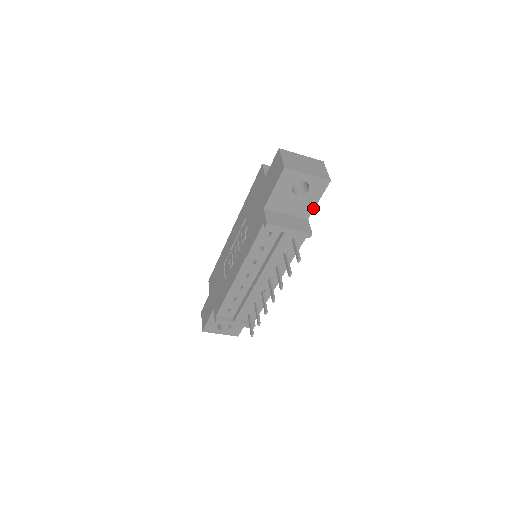
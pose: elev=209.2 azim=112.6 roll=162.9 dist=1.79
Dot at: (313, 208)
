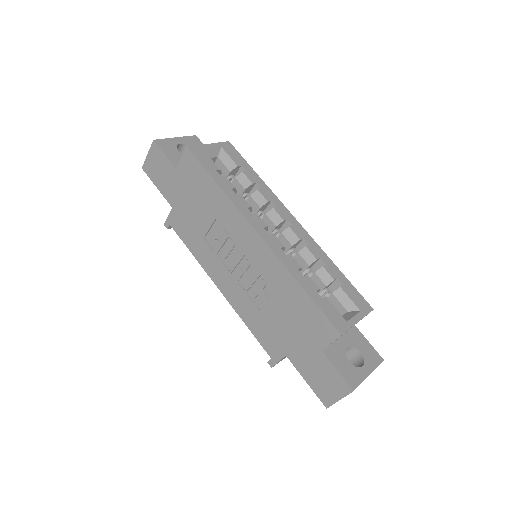
Dot at: occluded
